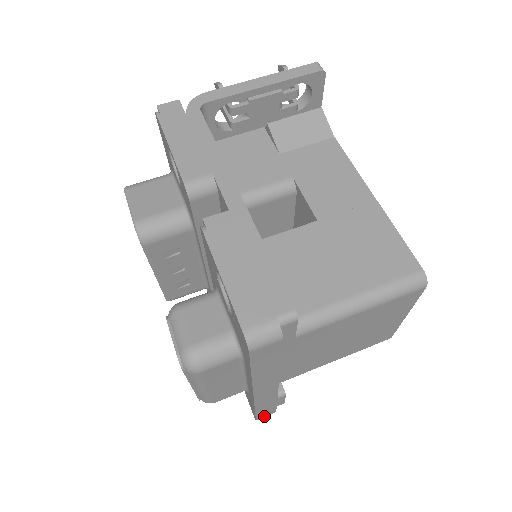
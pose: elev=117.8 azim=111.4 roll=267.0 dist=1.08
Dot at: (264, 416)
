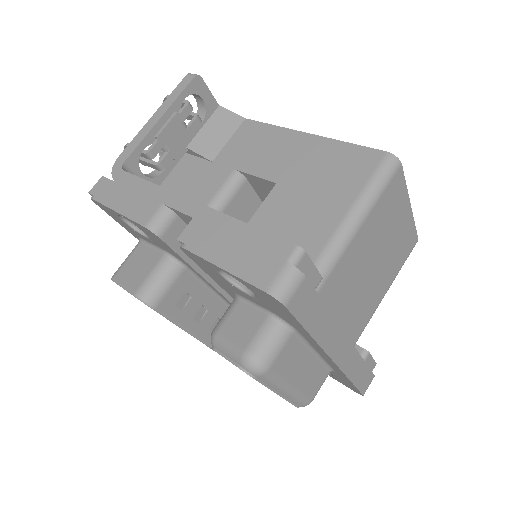
Dot at: (367, 386)
